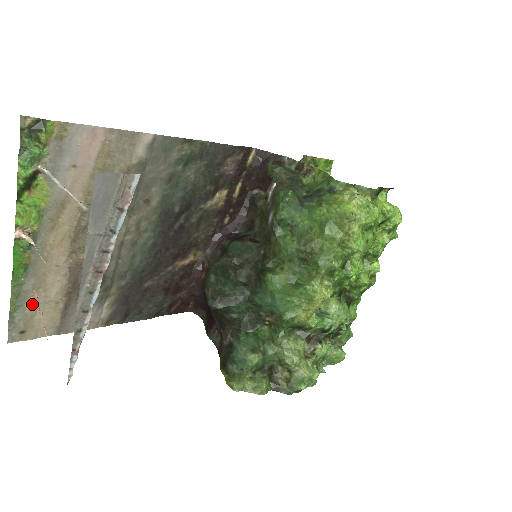
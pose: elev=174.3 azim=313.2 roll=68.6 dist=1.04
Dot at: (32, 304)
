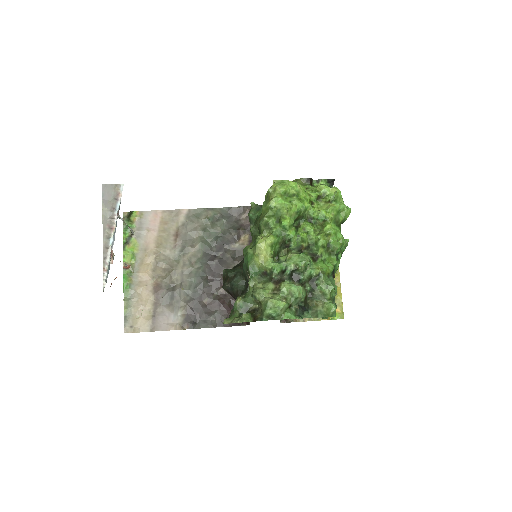
Dot at: (135, 309)
